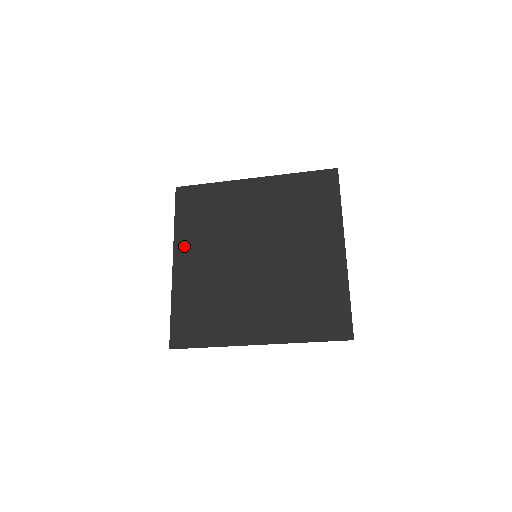
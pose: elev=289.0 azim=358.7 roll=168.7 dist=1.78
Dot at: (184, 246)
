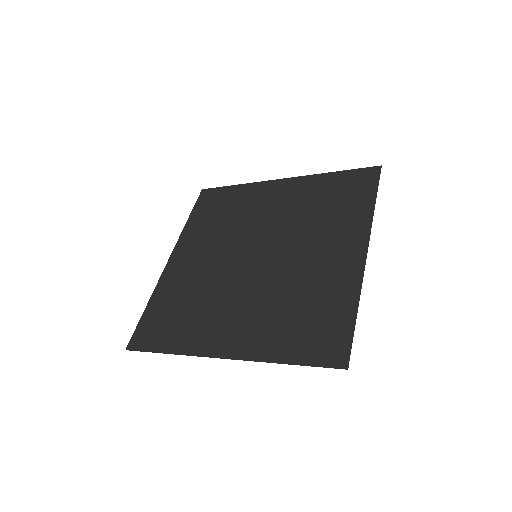
Dot at: (186, 243)
